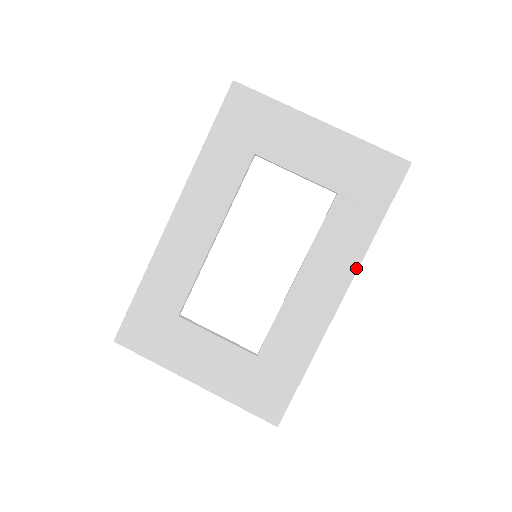
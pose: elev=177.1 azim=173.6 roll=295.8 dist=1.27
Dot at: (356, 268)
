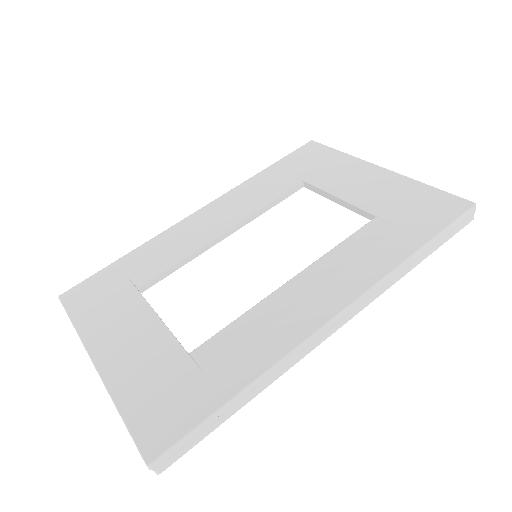
Dot at: (370, 285)
